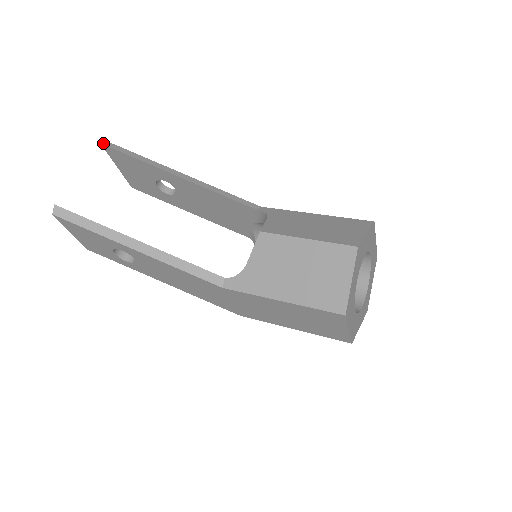
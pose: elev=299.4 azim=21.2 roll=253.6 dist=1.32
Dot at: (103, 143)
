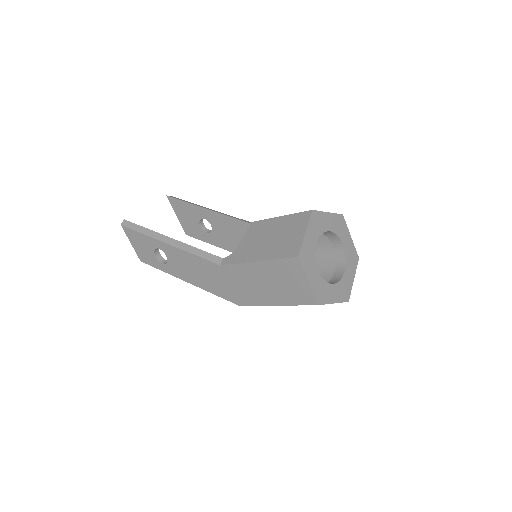
Dot at: (168, 196)
